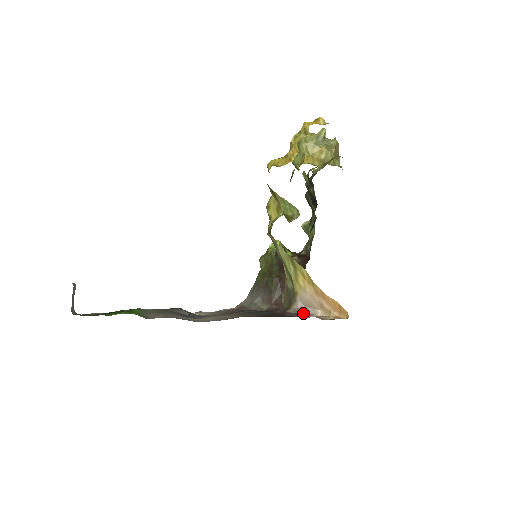
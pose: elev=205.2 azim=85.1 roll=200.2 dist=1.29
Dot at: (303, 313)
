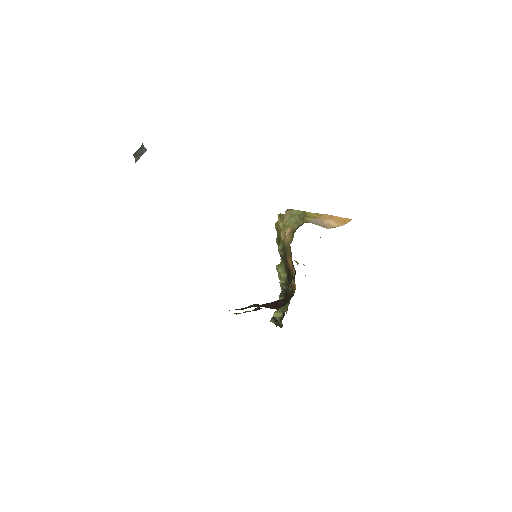
Dot at: occluded
